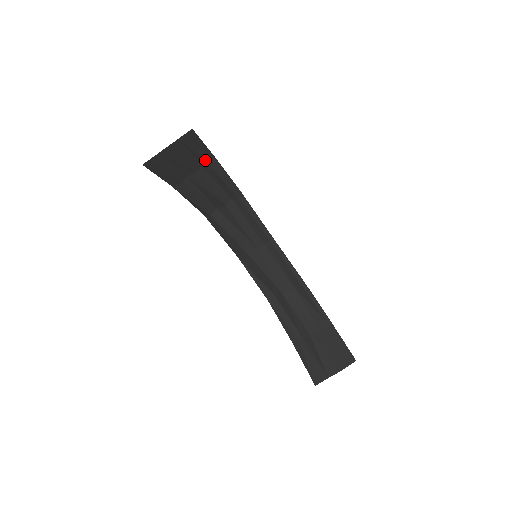
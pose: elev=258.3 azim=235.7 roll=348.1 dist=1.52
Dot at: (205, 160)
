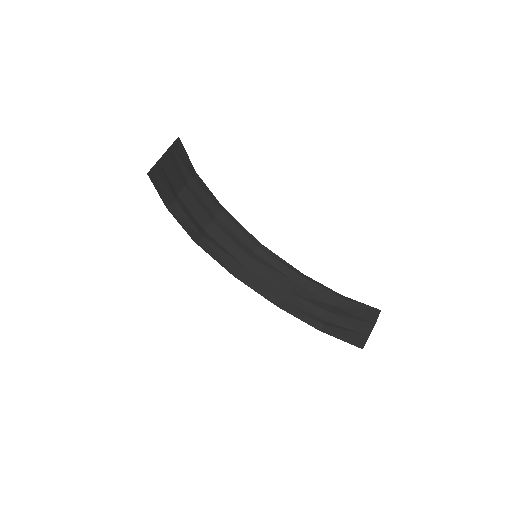
Dot at: (190, 173)
